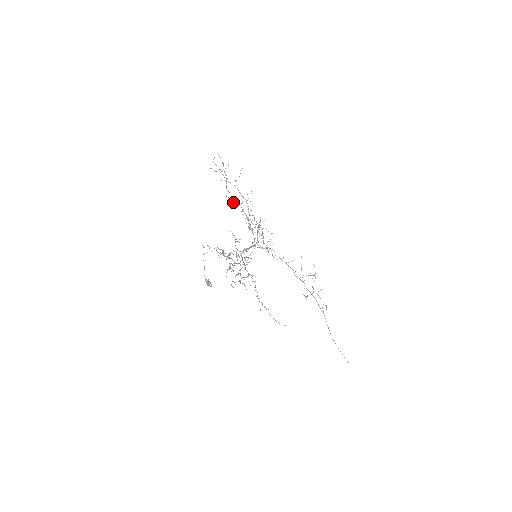
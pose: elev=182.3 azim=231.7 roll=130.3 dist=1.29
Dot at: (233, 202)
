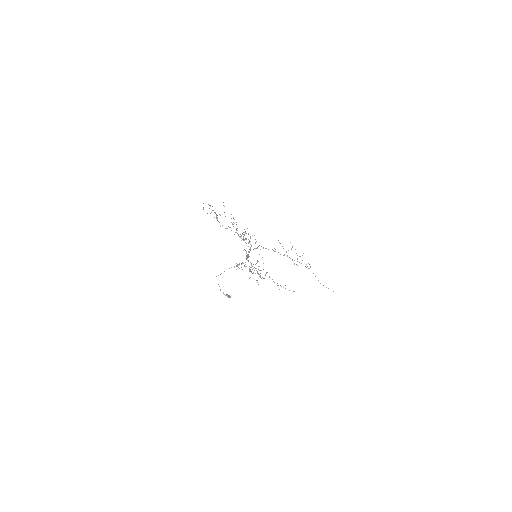
Dot at: (225, 228)
